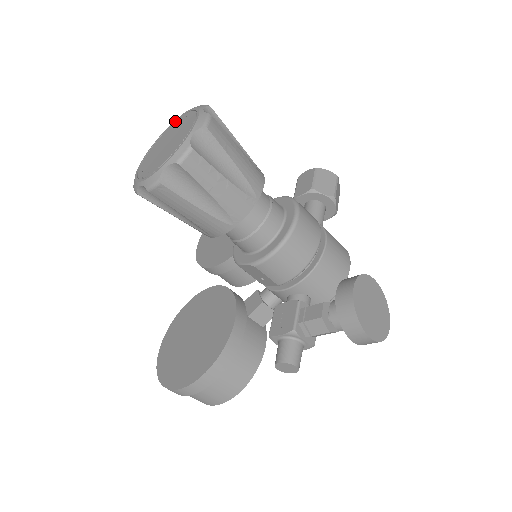
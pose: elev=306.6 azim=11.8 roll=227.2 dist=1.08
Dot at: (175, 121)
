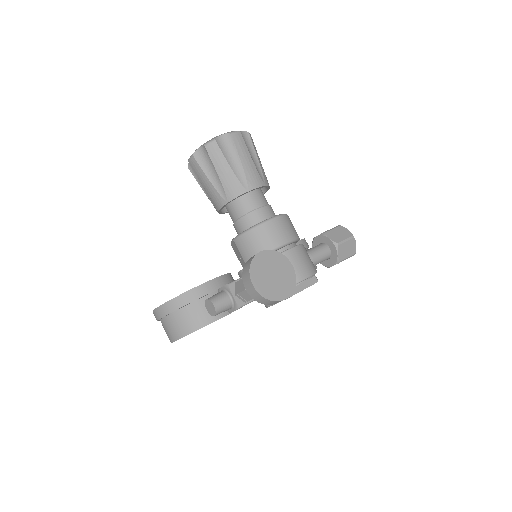
Dot at: occluded
